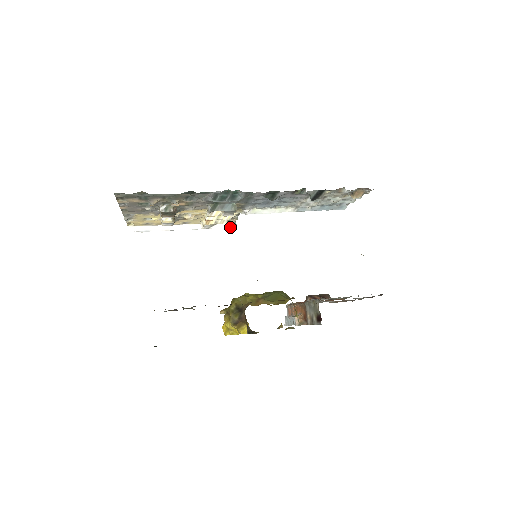
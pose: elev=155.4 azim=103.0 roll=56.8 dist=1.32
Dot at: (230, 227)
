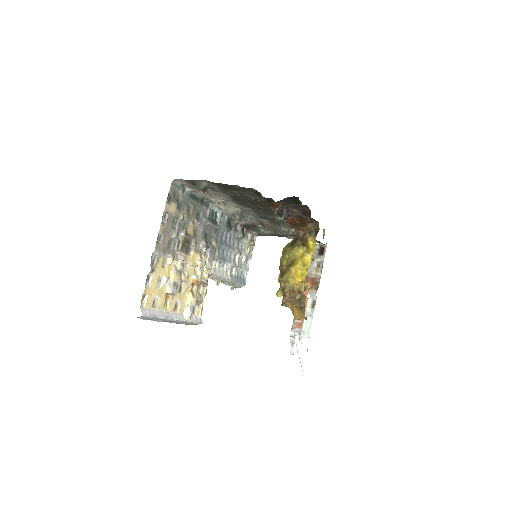
Dot at: (199, 322)
